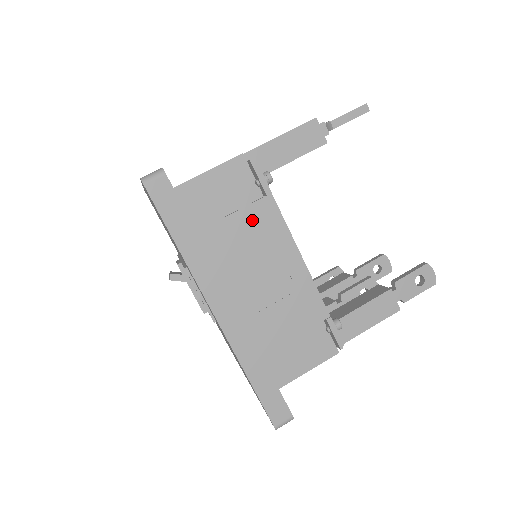
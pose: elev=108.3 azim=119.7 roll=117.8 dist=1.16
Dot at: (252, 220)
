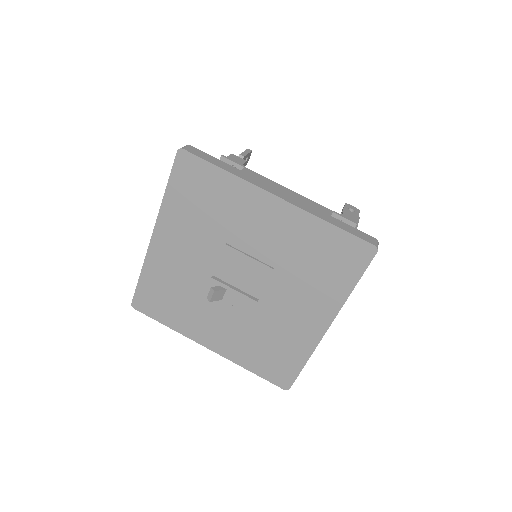
Dot at: occluded
